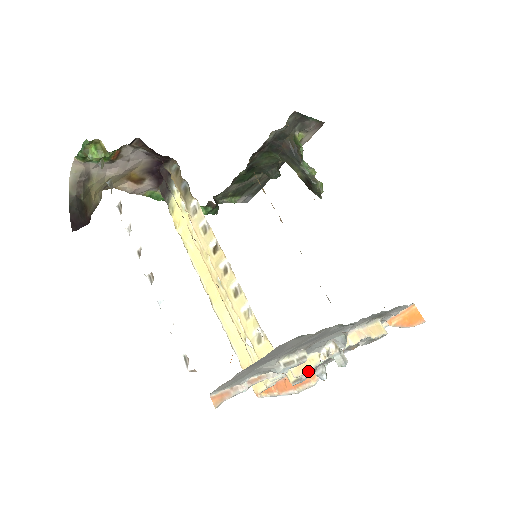
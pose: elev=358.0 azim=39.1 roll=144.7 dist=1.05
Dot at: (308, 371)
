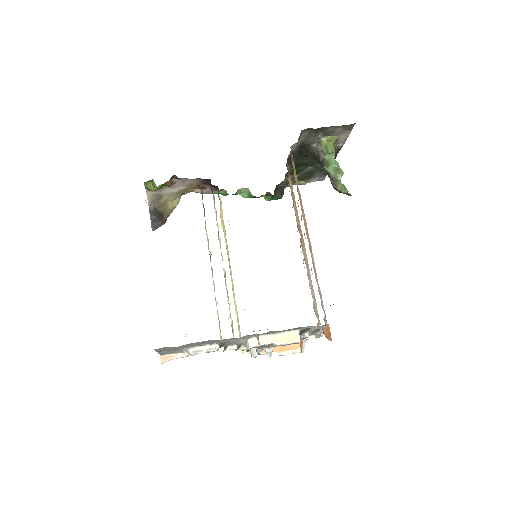
Dot at: occluded
